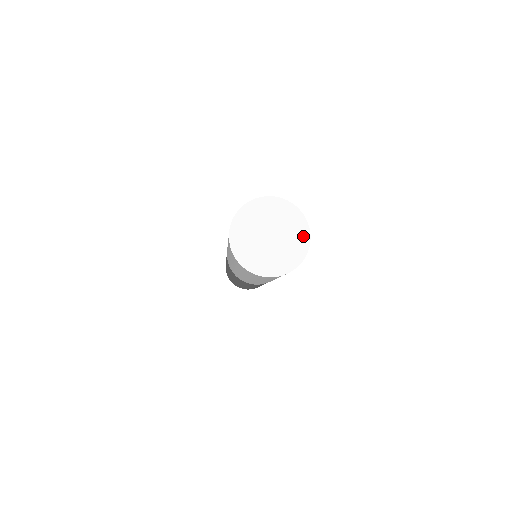
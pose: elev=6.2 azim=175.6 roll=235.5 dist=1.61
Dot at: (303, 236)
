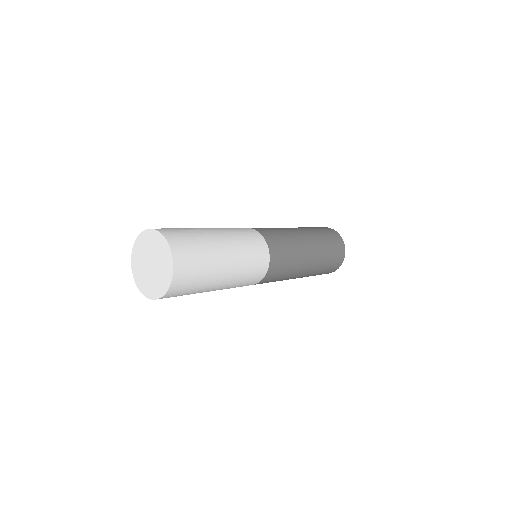
Dot at: (163, 287)
